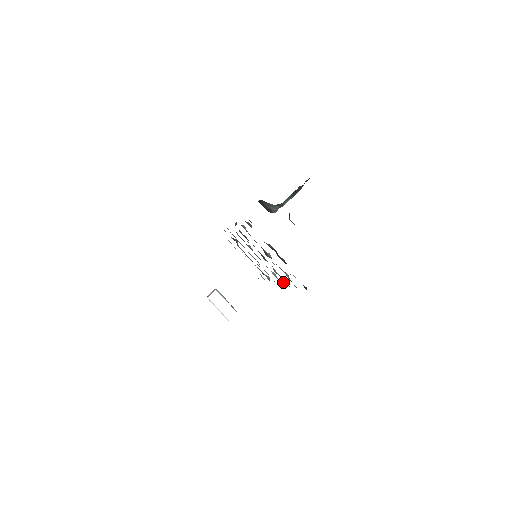
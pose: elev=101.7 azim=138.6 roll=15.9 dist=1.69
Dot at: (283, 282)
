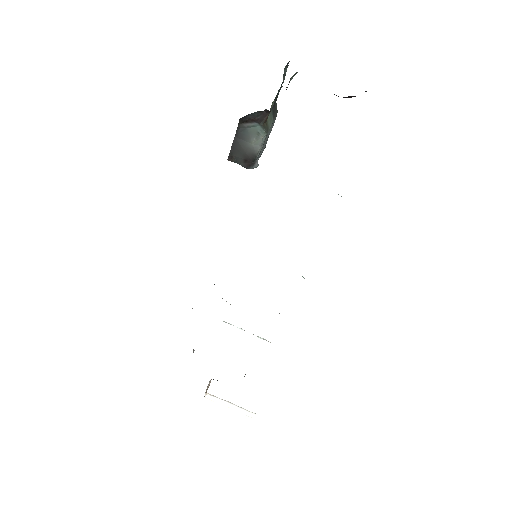
Dot at: occluded
